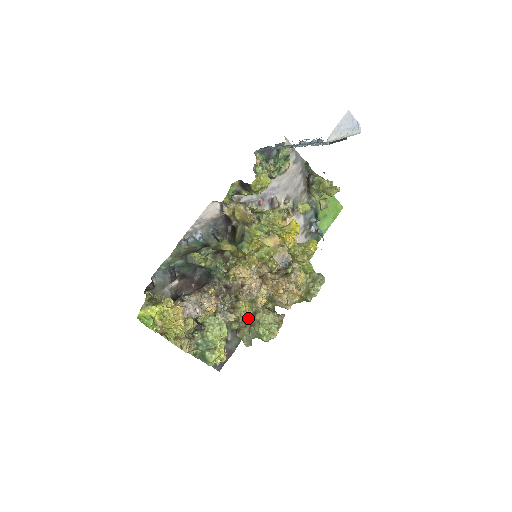
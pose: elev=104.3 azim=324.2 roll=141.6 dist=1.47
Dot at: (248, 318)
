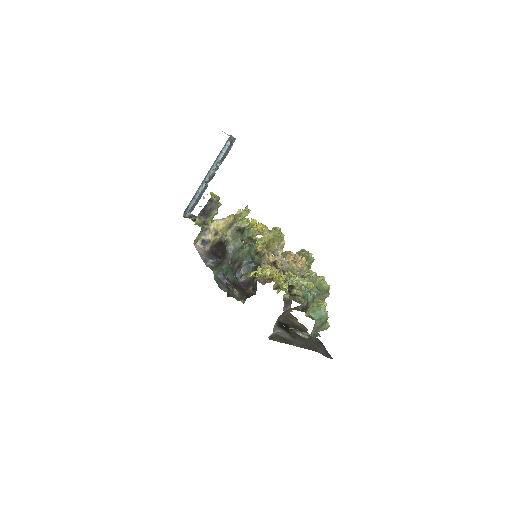
Dot at: occluded
